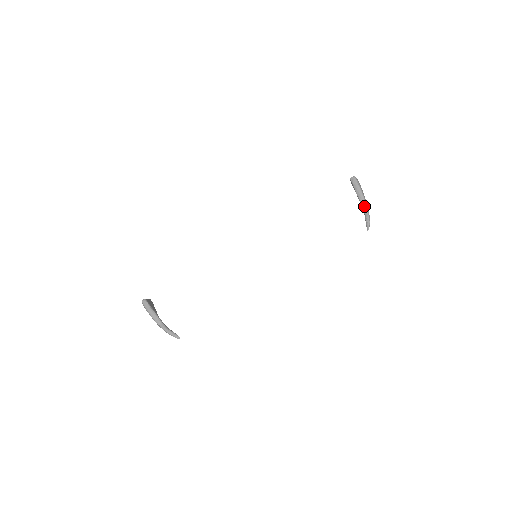
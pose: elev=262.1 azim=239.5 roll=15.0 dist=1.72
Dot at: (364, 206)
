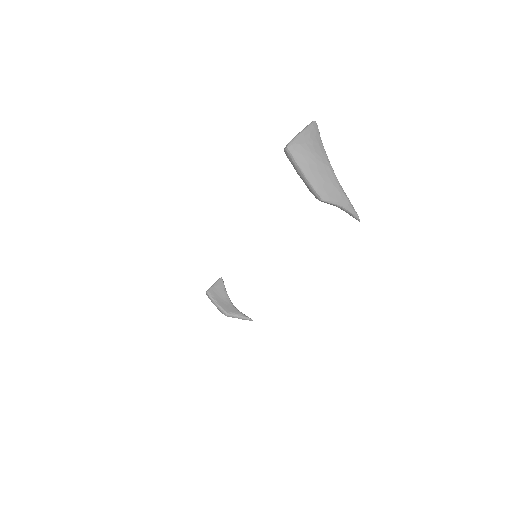
Dot at: (321, 201)
